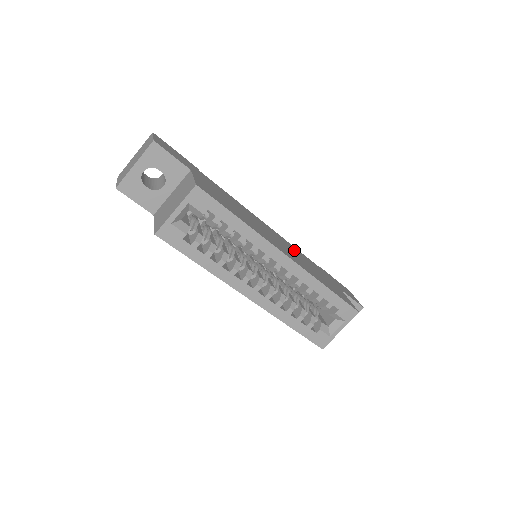
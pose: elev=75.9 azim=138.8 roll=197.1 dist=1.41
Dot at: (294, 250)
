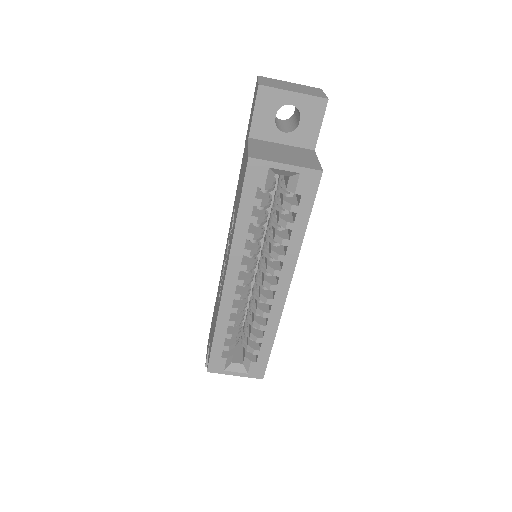
Dot at: occluded
